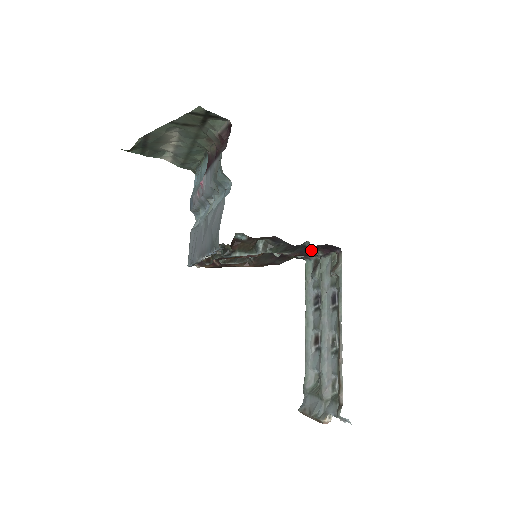
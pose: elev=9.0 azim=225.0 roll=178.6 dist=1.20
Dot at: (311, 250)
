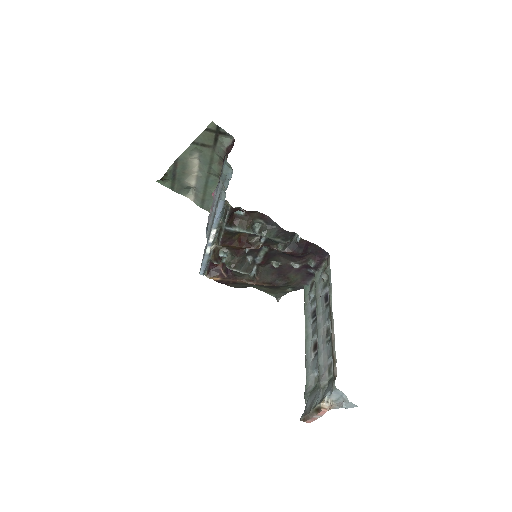
Dot at: (301, 247)
